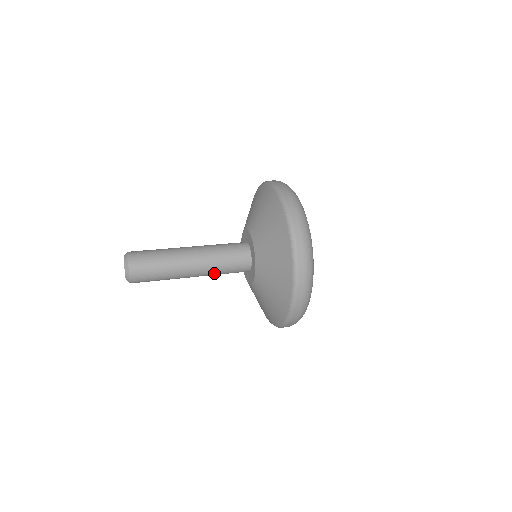
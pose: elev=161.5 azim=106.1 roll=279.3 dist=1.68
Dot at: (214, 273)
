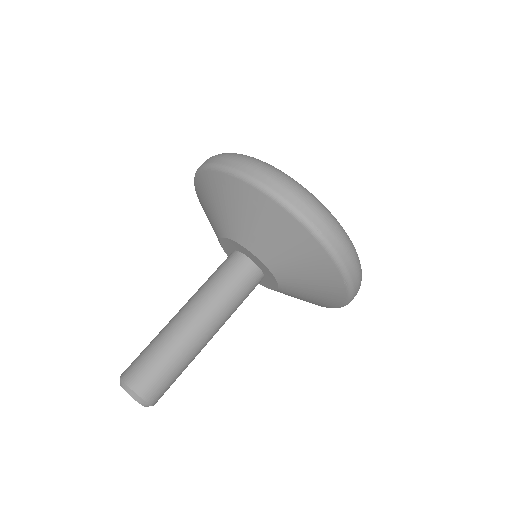
Dot at: occluded
